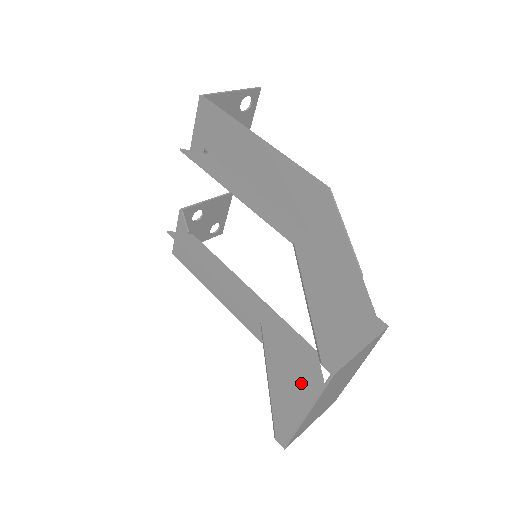
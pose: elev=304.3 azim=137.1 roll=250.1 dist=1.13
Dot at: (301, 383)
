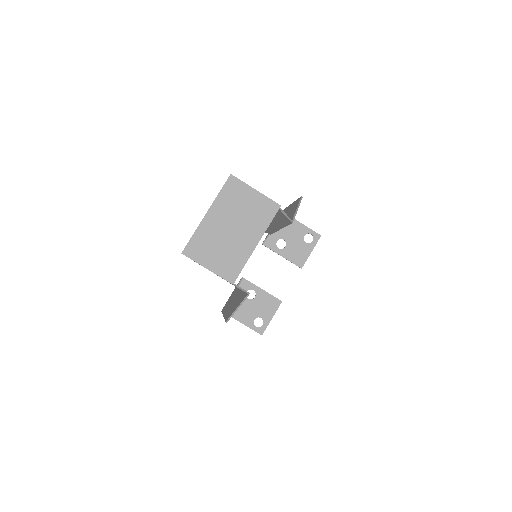
Dot at: occluded
